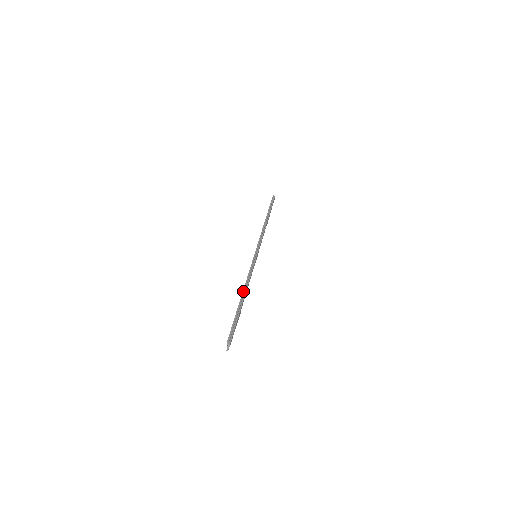
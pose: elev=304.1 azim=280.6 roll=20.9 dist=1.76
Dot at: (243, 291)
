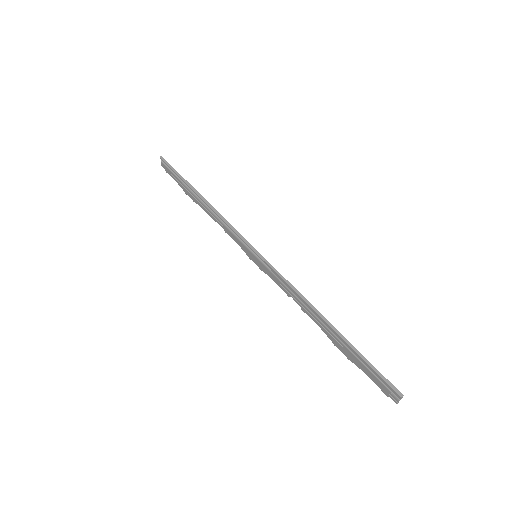
Dot at: (320, 316)
